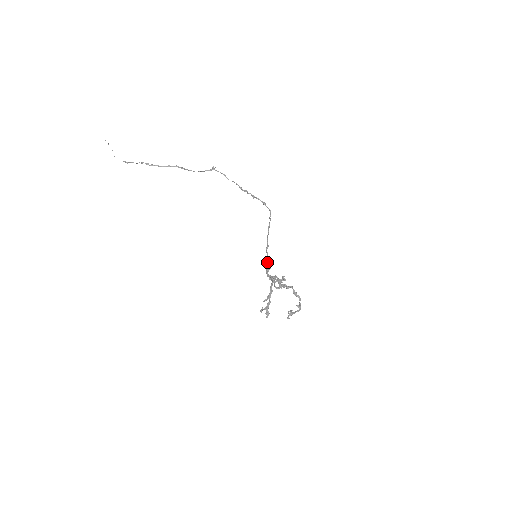
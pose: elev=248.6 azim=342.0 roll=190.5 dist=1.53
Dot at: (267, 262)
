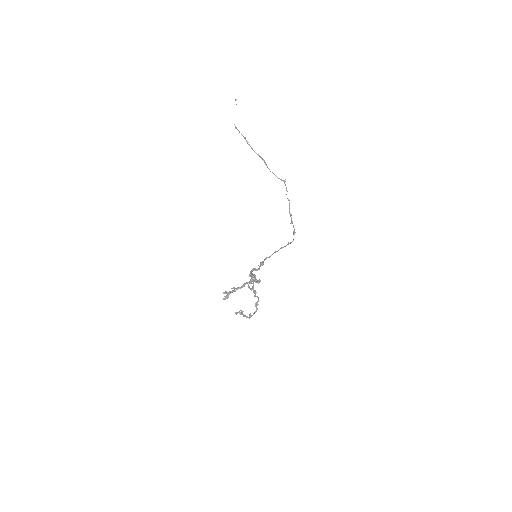
Dot at: occluded
